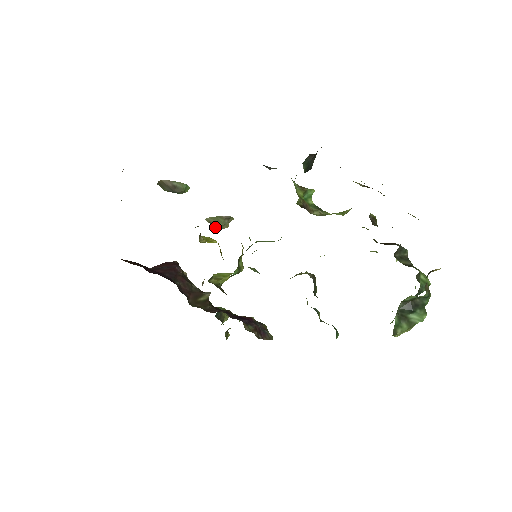
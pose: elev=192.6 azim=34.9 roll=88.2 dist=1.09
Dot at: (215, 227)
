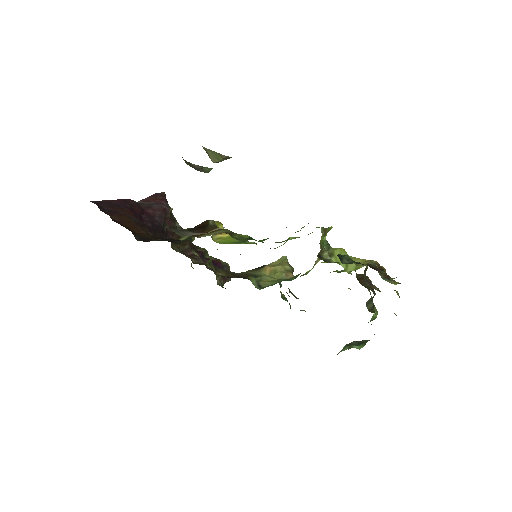
Dot at: (210, 157)
